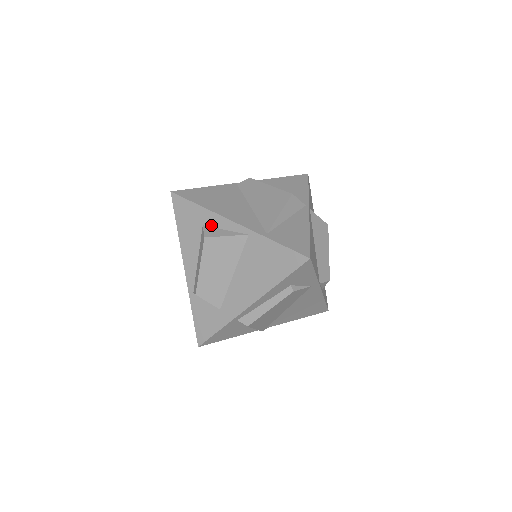
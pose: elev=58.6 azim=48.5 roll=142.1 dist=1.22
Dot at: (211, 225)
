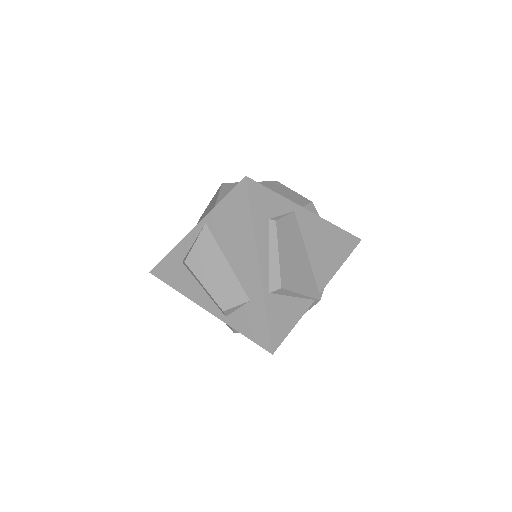
Dot at: (185, 254)
